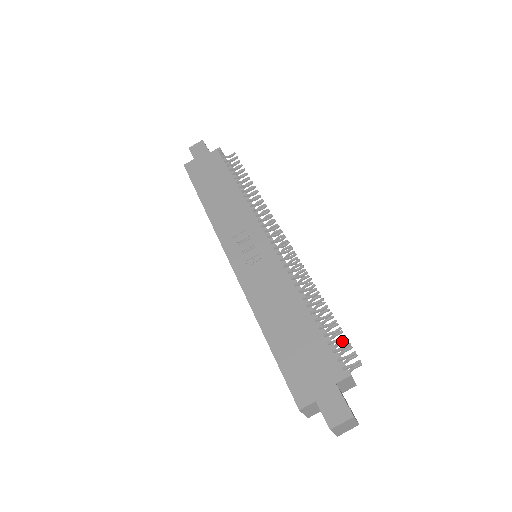
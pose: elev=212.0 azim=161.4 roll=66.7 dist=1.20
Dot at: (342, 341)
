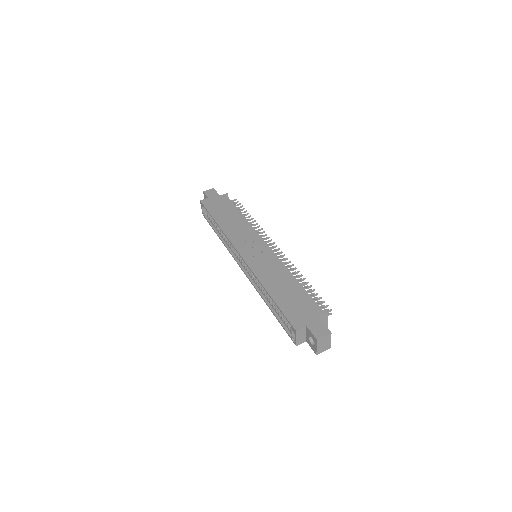
Dot at: (318, 302)
